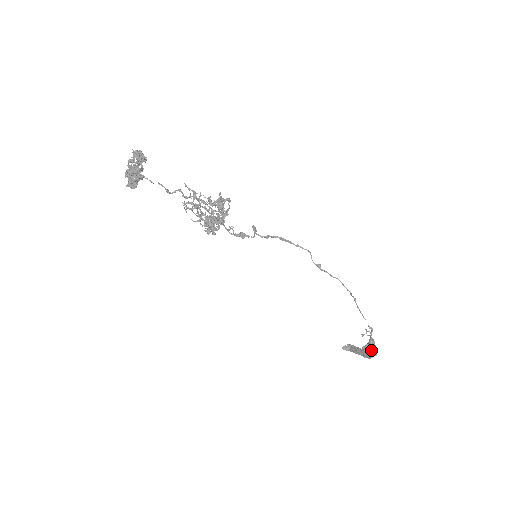
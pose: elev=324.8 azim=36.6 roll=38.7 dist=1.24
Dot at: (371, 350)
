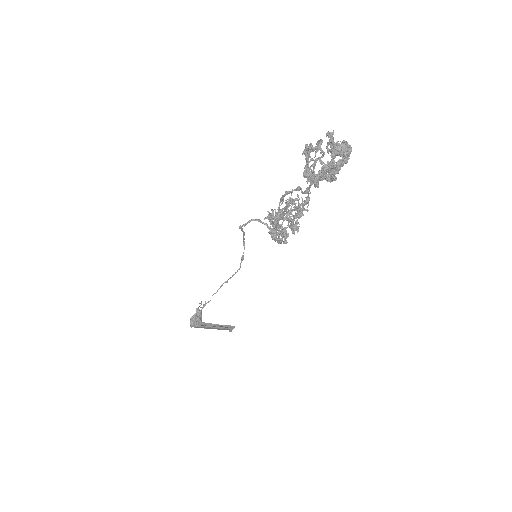
Dot at: (201, 320)
